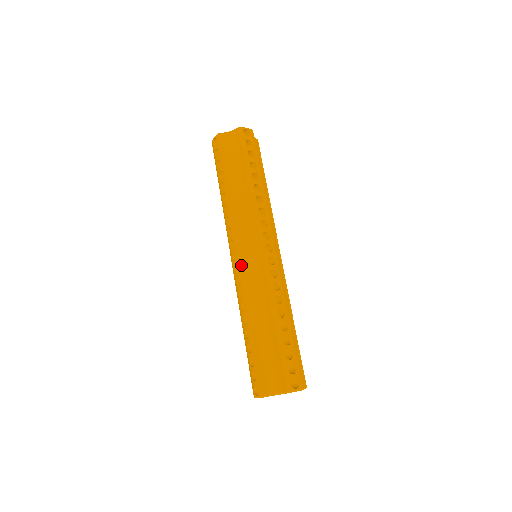
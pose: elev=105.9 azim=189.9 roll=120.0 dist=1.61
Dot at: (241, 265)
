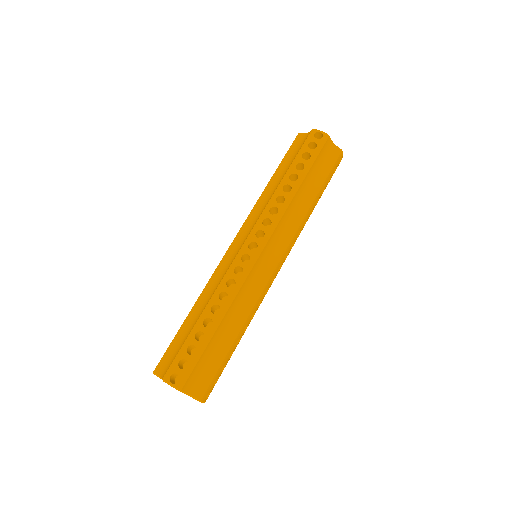
Dot at: (226, 252)
